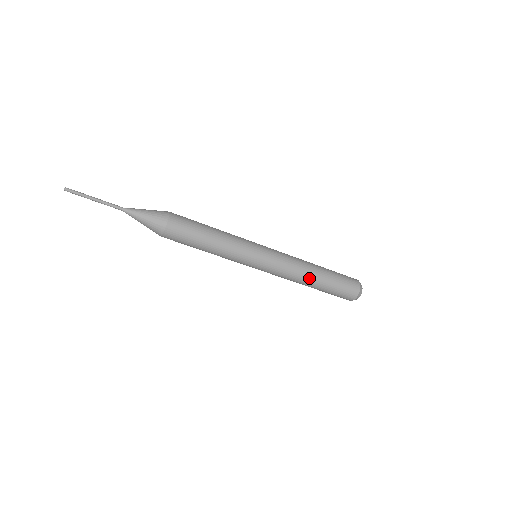
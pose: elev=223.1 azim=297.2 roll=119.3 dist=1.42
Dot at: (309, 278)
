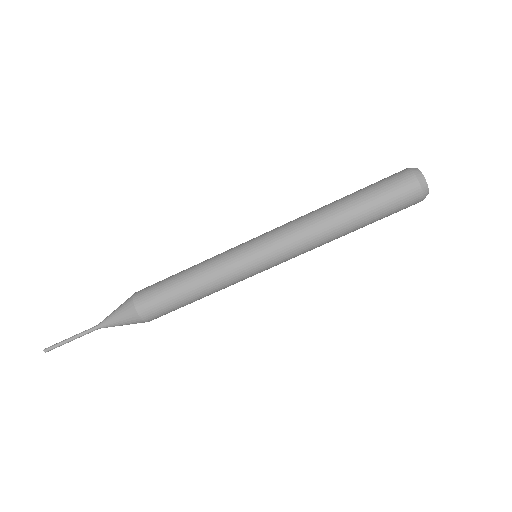
Dot at: (332, 225)
